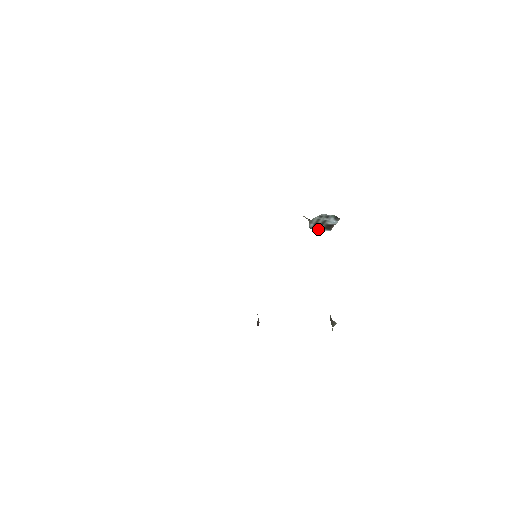
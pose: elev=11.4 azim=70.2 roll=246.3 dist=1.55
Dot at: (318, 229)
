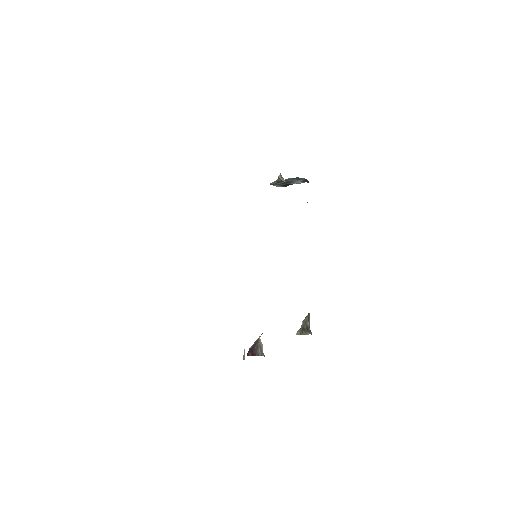
Dot at: (276, 185)
